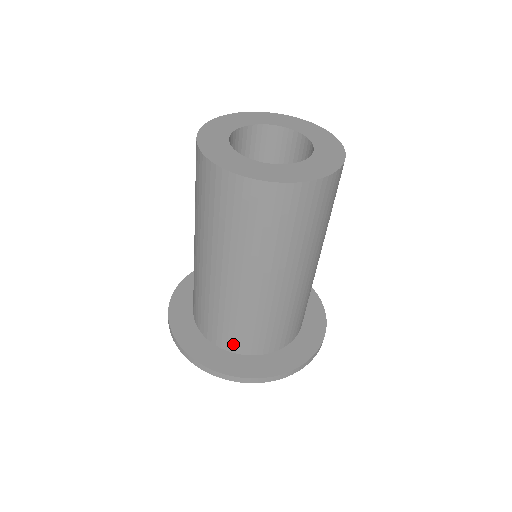
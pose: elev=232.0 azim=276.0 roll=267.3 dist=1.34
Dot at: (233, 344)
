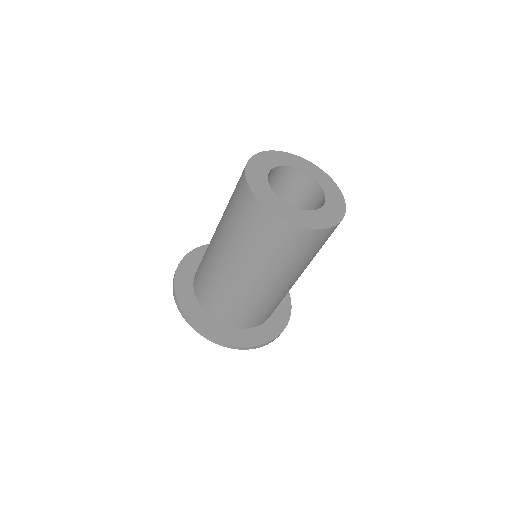
Dot at: (204, 301)
